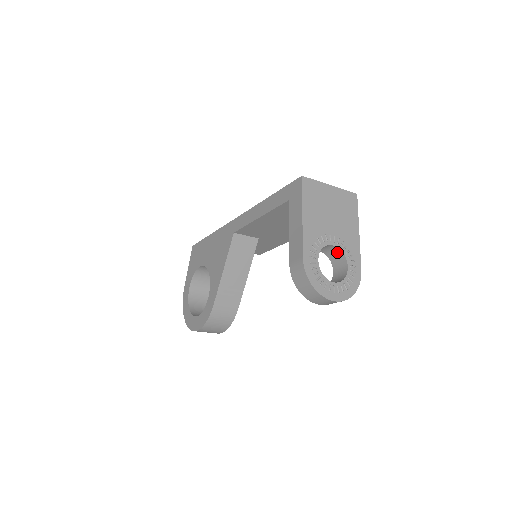
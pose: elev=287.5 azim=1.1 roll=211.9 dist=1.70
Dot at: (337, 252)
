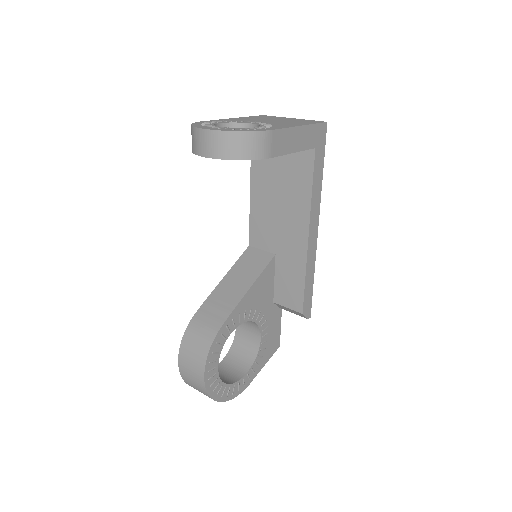
Dot at: occluded
